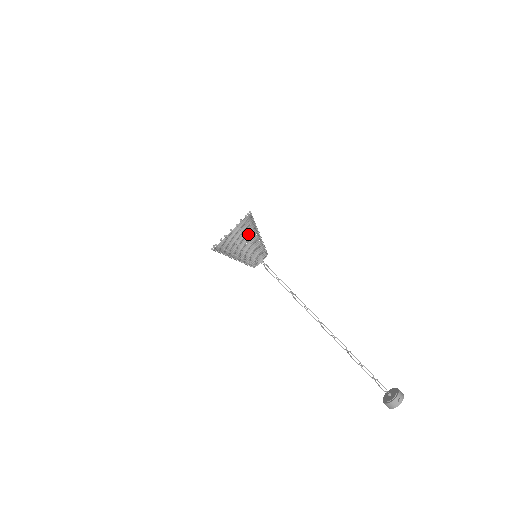
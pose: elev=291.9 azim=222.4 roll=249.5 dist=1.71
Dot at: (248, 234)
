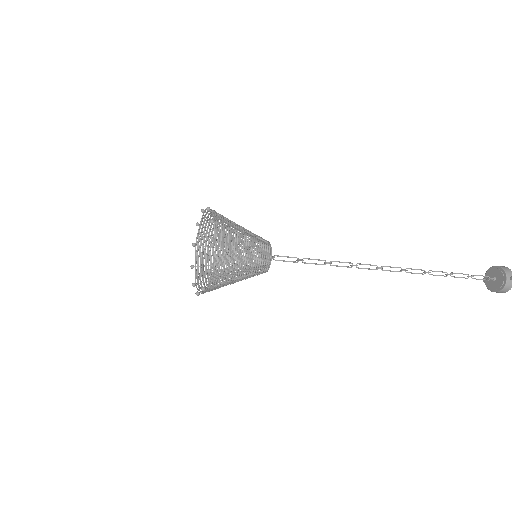
Dot at: (232, 242)
